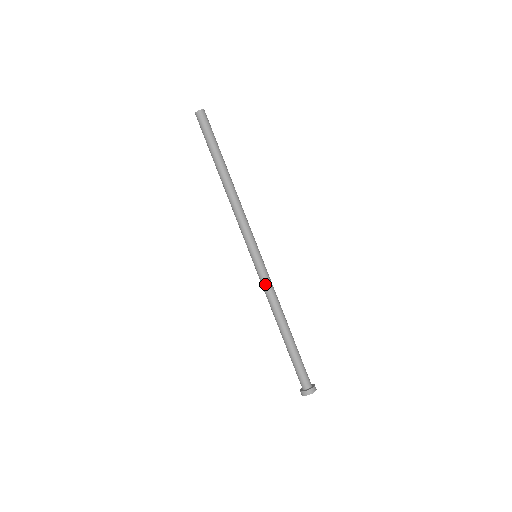
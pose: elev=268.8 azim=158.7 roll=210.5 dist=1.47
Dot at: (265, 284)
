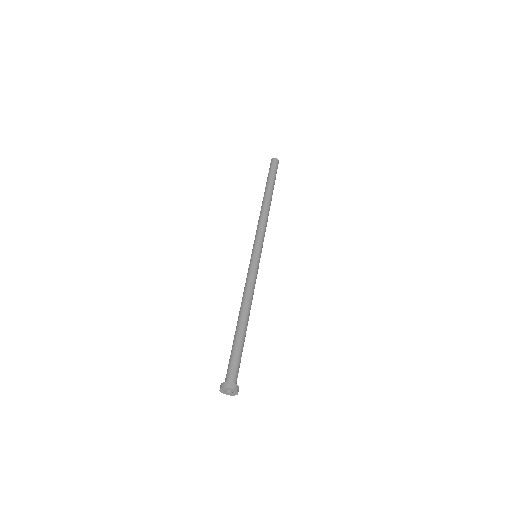
Dot at: (248, 276)
